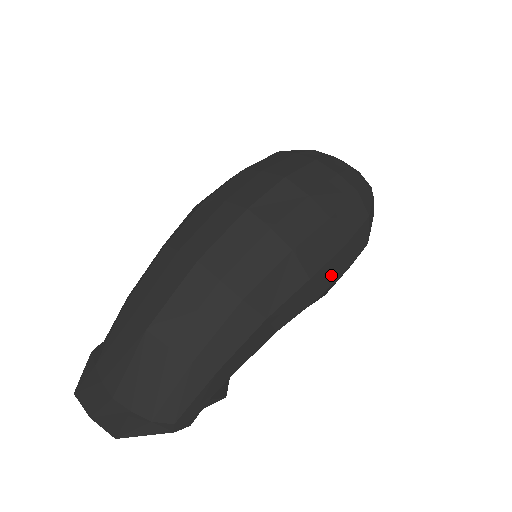
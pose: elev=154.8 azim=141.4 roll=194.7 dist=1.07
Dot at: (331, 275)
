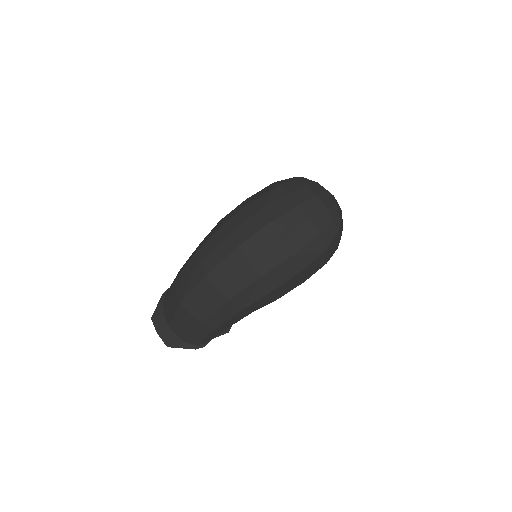
Dot at: (291, 286)
